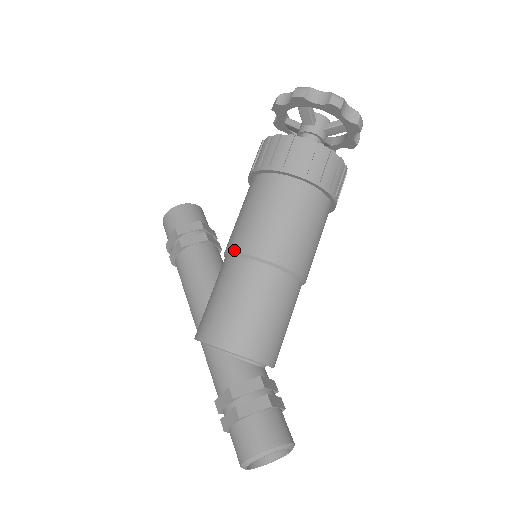
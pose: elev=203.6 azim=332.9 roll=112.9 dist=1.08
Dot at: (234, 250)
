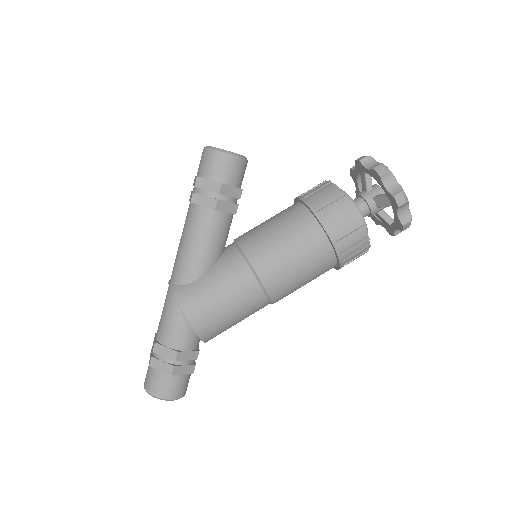
Dot at: (256, 270)
